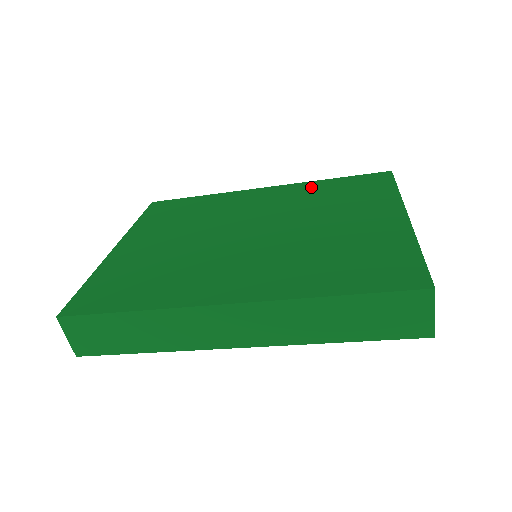
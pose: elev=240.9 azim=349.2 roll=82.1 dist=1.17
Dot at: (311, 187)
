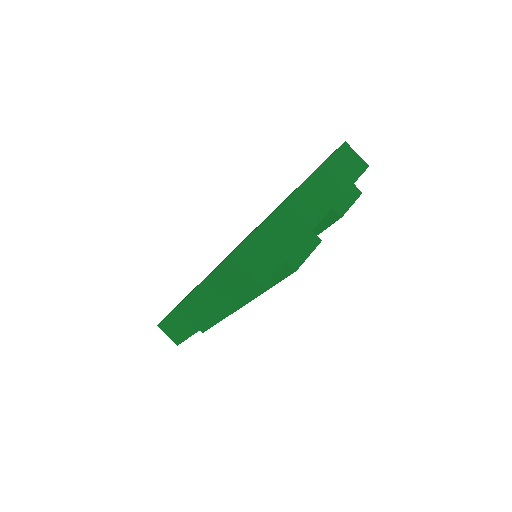
Dot at: occluded
